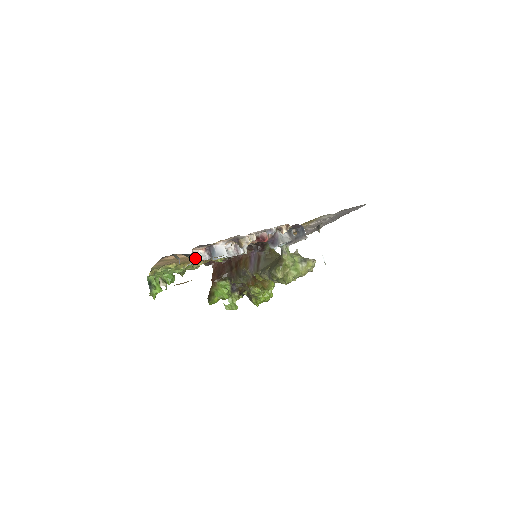
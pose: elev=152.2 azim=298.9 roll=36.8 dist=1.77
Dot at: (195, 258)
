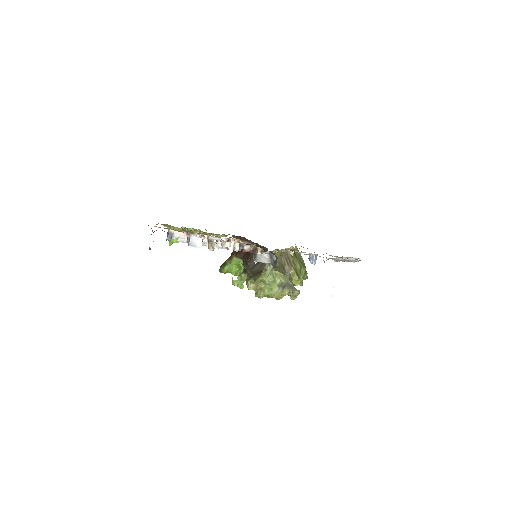
Dot at: (170, 237)
